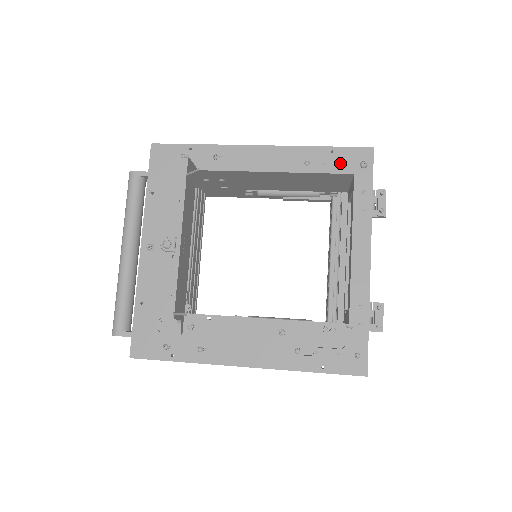
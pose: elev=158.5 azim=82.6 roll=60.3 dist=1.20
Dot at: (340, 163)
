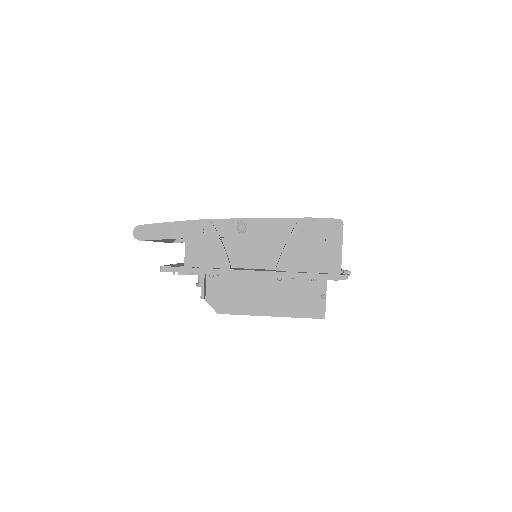
Dot at: occluded
